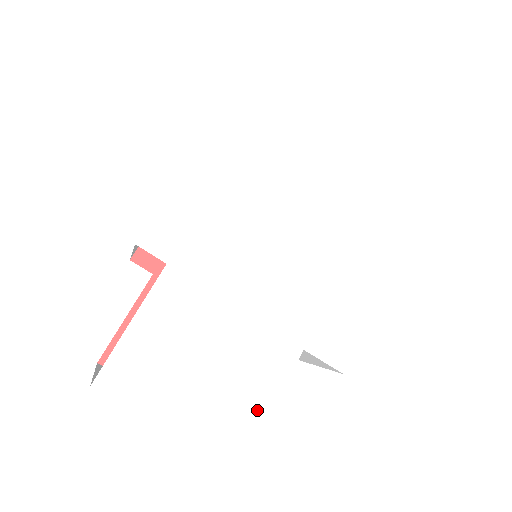
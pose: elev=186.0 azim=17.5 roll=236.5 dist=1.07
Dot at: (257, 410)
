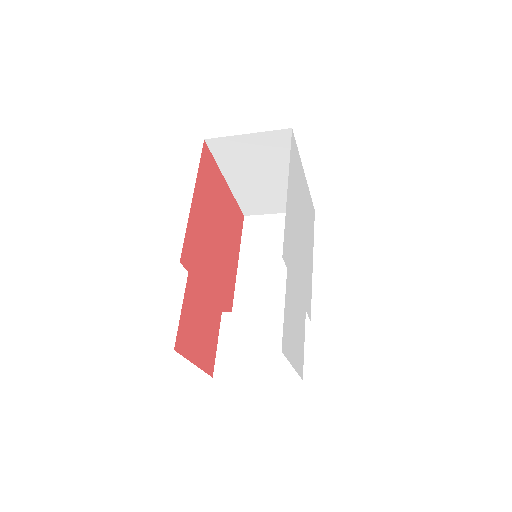
Dot at: (303, 348)
